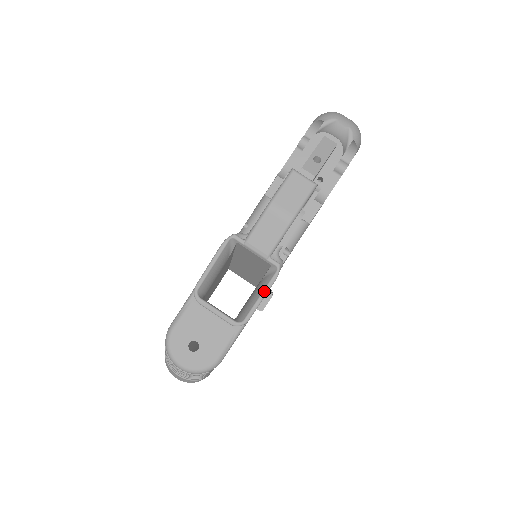
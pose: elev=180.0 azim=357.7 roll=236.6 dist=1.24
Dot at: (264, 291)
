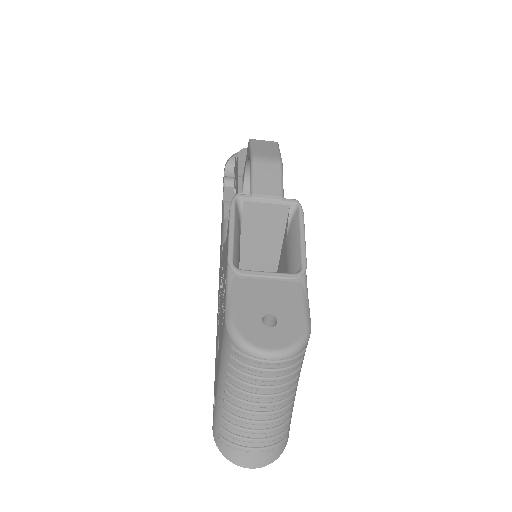
Dot at: (301, 229)
